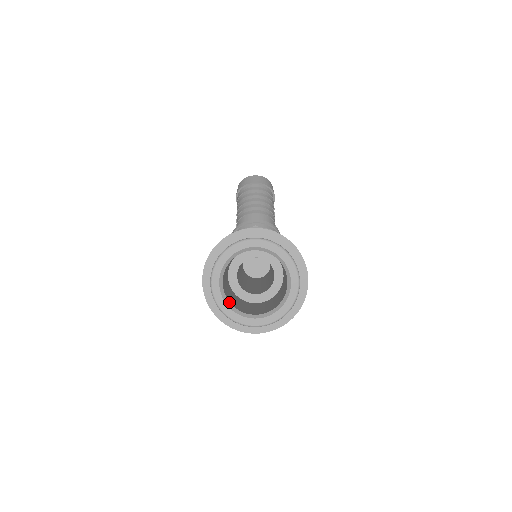
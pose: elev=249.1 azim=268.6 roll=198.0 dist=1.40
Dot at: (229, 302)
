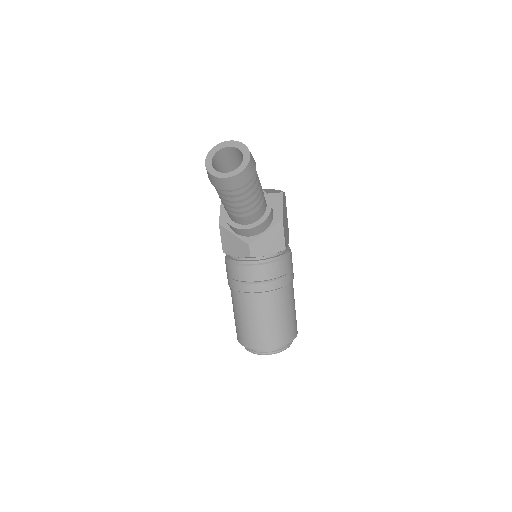
Dot at: occluded
